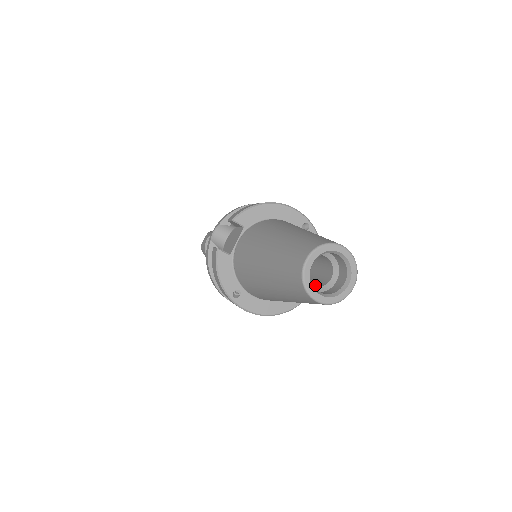
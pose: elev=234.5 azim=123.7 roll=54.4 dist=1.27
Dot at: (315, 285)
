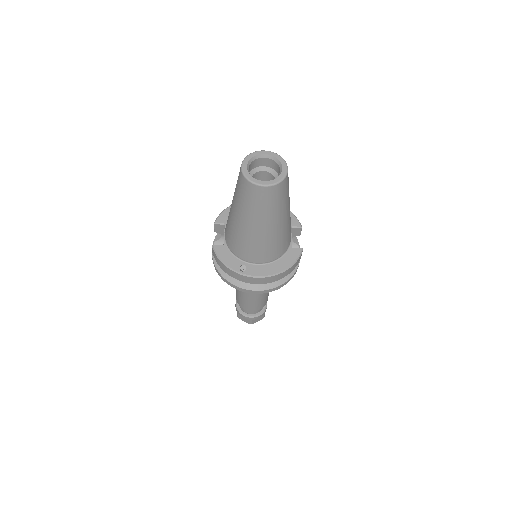
Dot at: occluded
